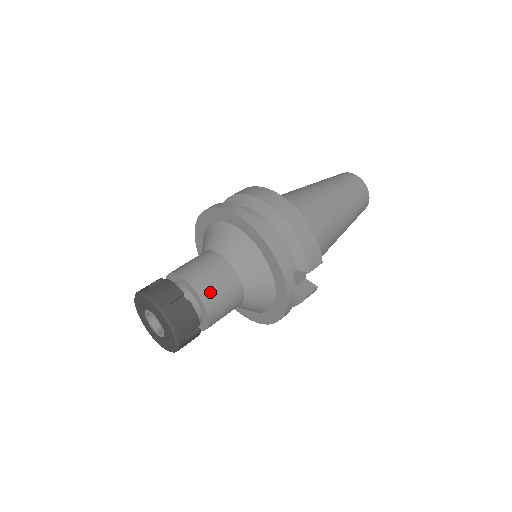
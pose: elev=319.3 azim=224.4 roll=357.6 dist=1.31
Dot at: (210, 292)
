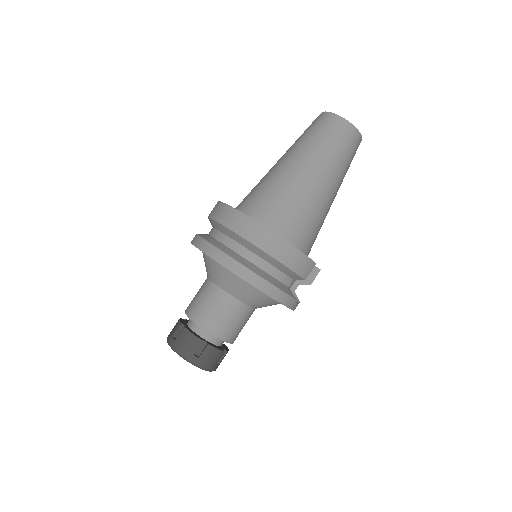
Dot at: (223, 329)
